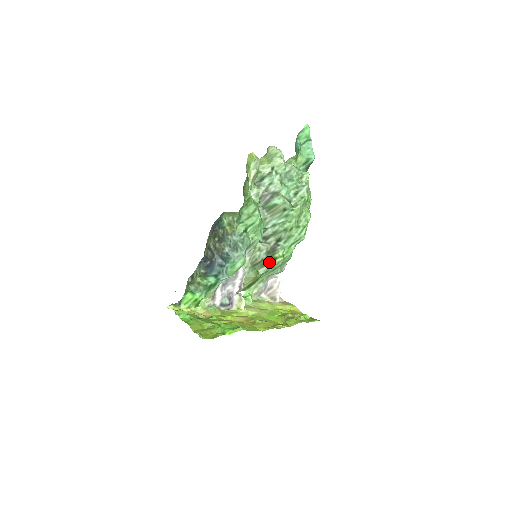
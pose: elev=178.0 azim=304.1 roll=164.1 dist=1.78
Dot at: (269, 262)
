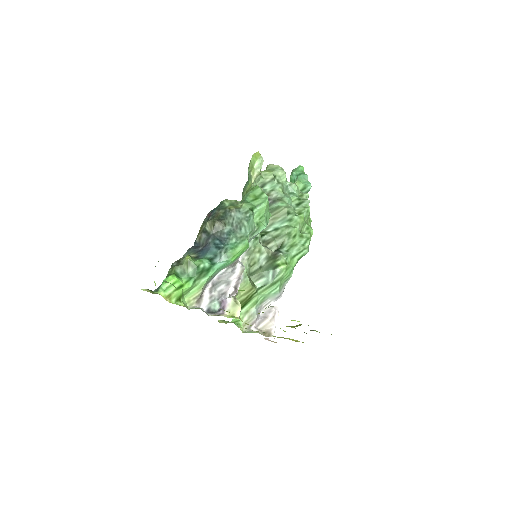
Dot at: (269, 271)
